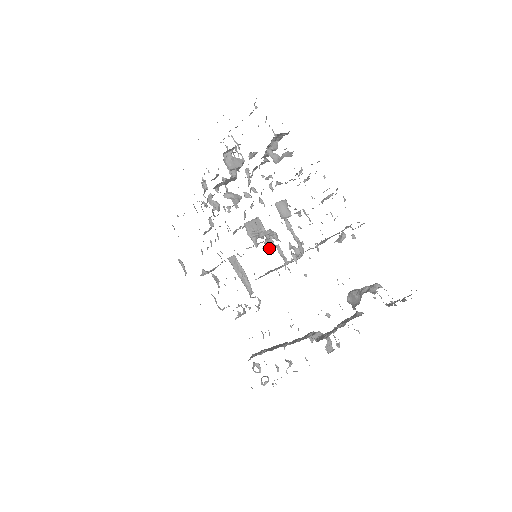
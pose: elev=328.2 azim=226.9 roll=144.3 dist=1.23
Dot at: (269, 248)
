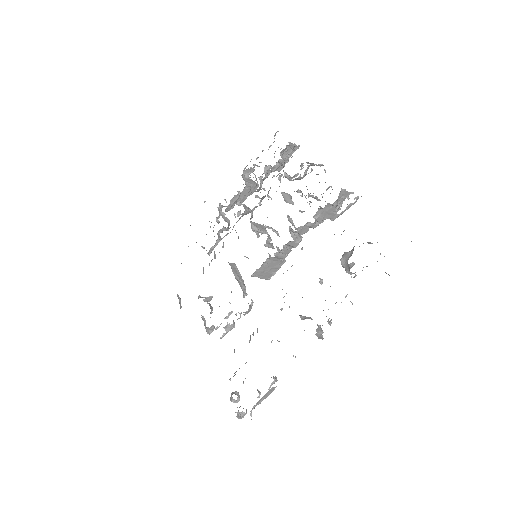
Dot at: occluded
